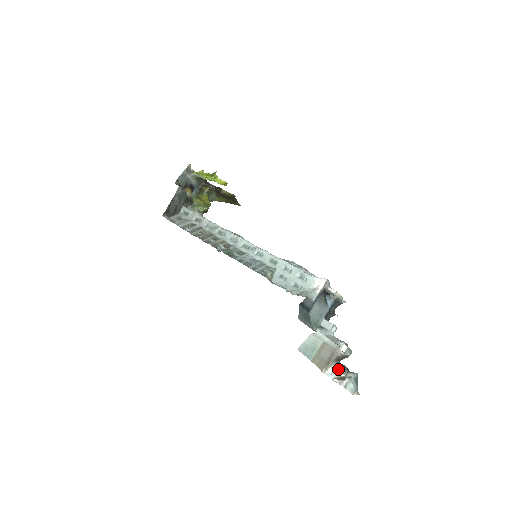
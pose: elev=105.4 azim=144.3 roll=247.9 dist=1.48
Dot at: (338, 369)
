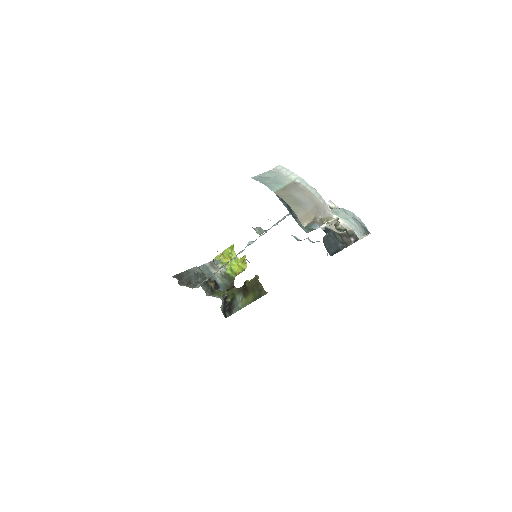
Dot at: (327, 217)
